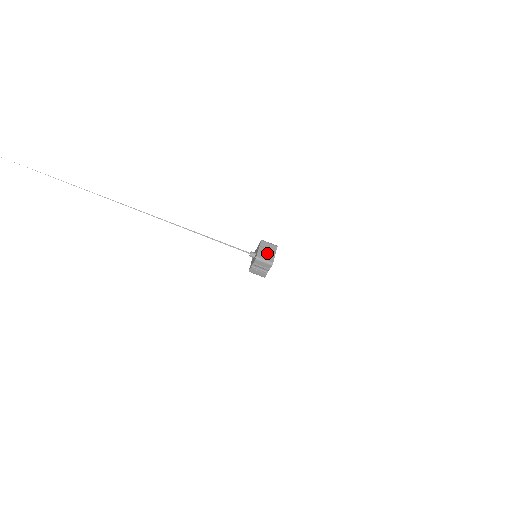
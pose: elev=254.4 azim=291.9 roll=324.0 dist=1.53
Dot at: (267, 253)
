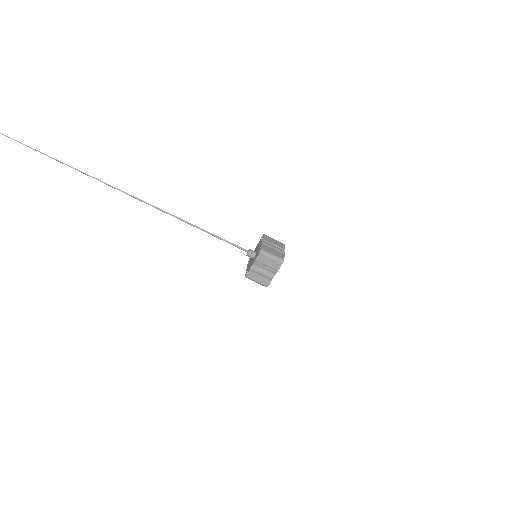
Dot at: (274, 249)
